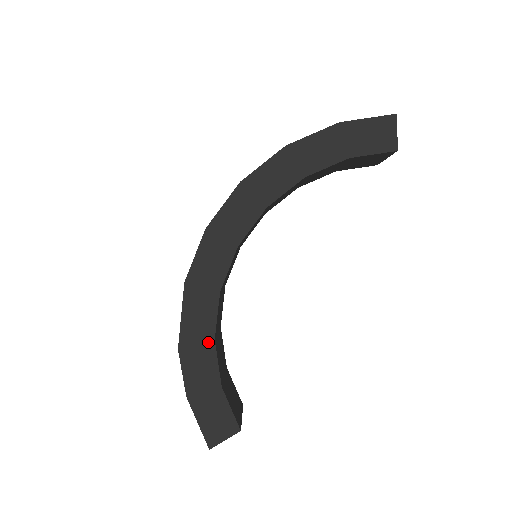
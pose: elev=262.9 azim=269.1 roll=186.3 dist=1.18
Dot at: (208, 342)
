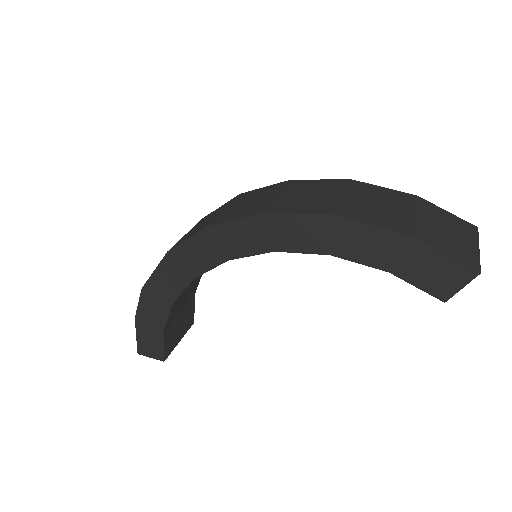
Dot at: (167, 301)
